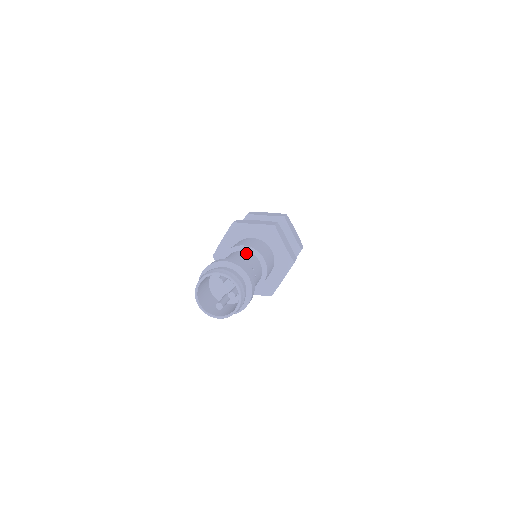
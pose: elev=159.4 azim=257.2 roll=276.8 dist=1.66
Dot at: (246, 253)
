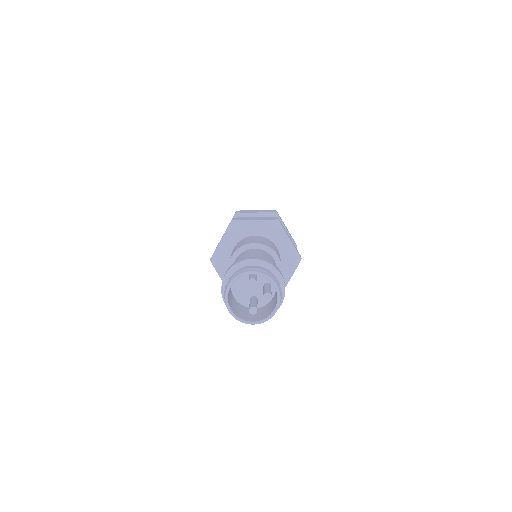
Dot at: (260, 251)
